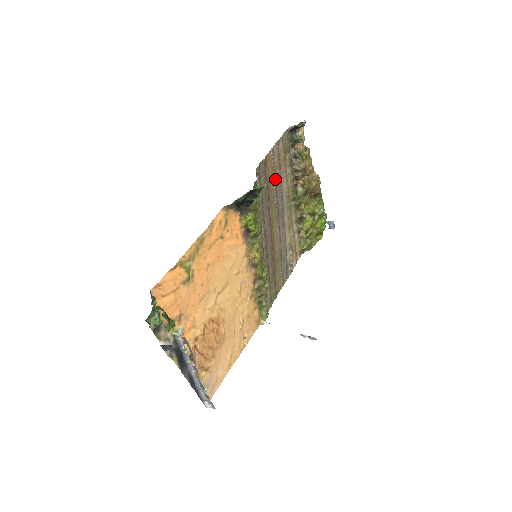
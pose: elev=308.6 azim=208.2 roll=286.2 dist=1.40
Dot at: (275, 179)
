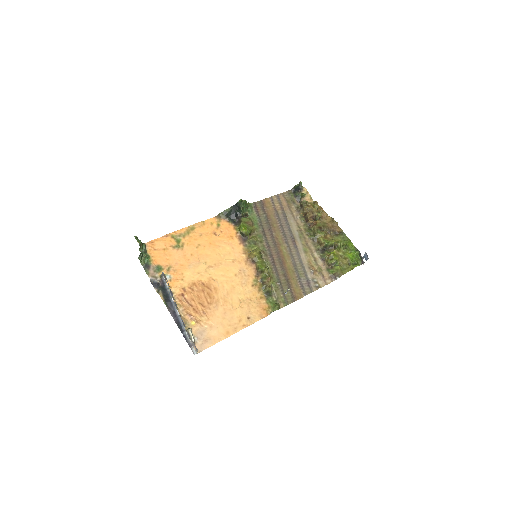
Dot at: (277, 215)
